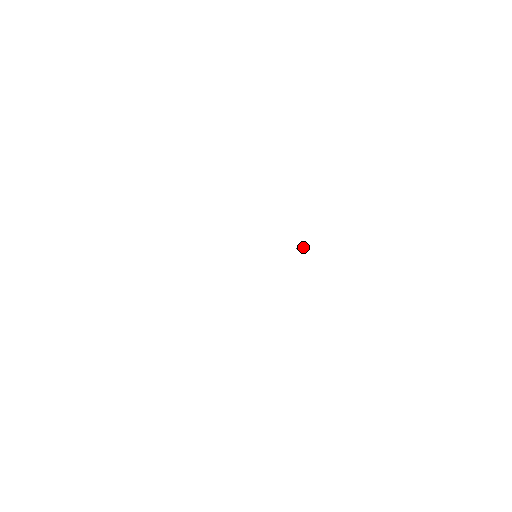
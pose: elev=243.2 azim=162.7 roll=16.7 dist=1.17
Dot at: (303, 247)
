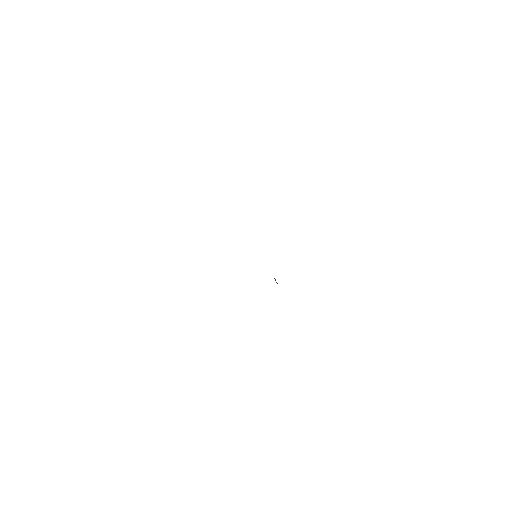
Dot at: occluded
